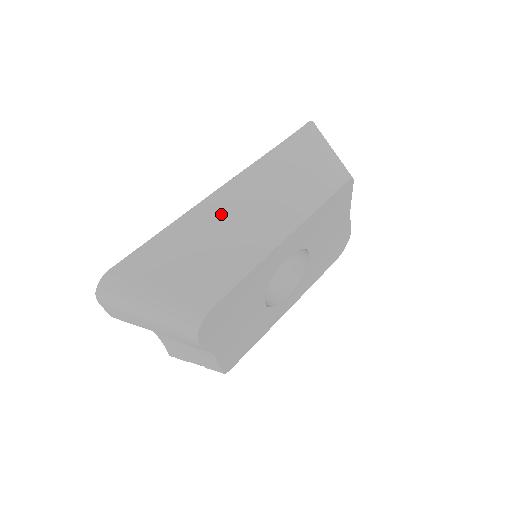
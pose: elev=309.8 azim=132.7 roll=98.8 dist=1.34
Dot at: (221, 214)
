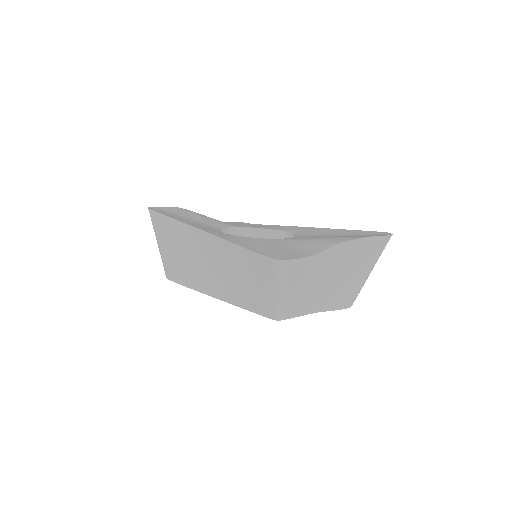
Dot at: (195, 245)
